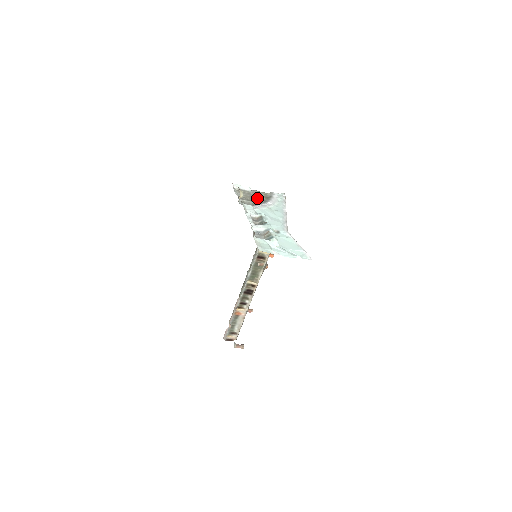
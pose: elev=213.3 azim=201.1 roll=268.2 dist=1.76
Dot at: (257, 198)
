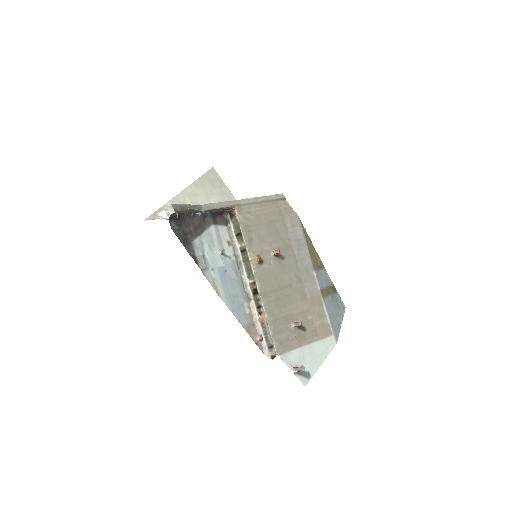
Dot at: occluded
